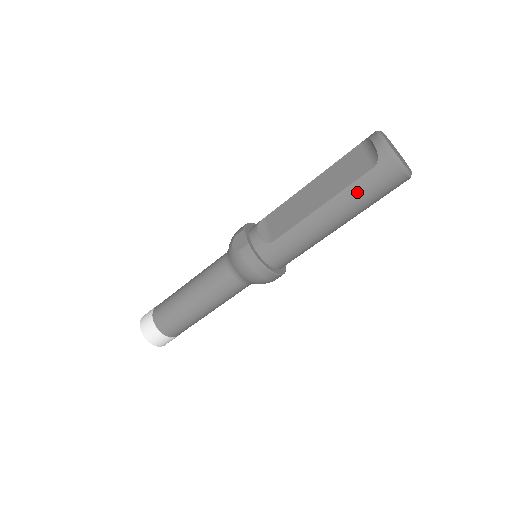
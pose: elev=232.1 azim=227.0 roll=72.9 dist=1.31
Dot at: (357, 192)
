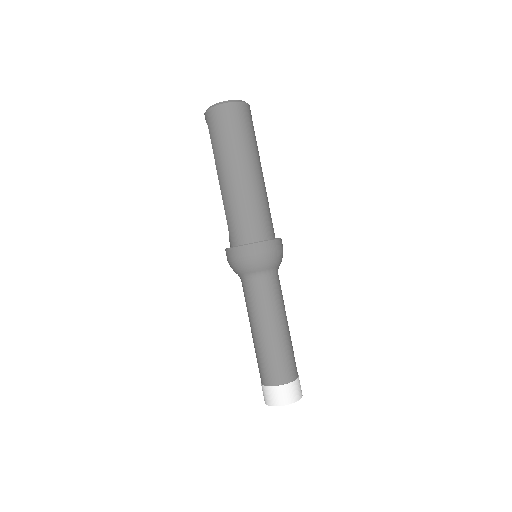
Dot at: (216, 146)
